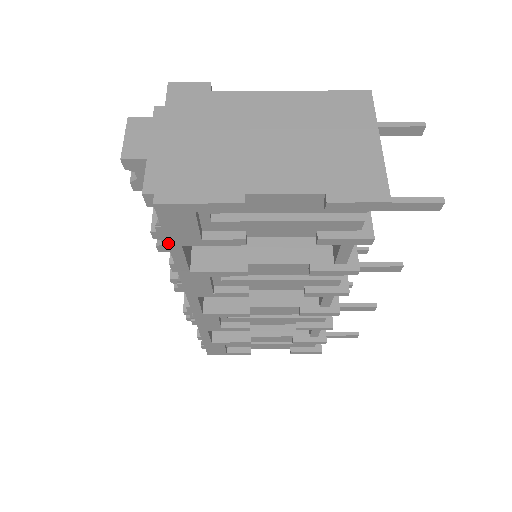
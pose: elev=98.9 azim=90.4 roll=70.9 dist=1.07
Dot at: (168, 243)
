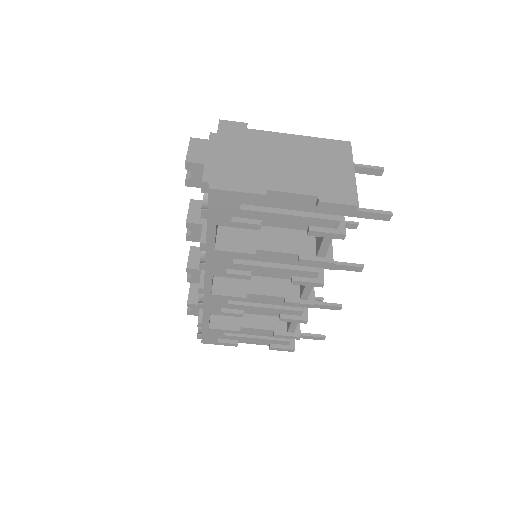
Dot at: (208, 222)
